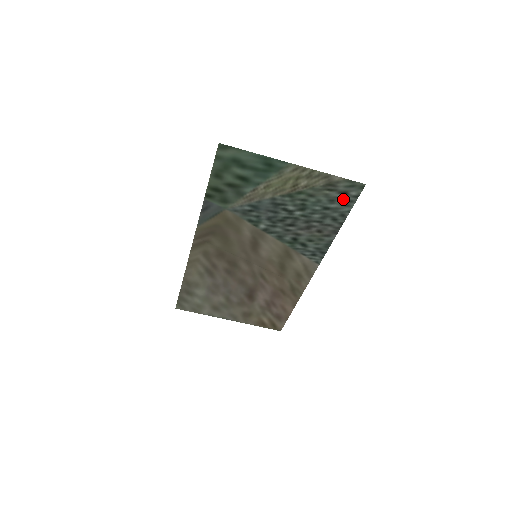
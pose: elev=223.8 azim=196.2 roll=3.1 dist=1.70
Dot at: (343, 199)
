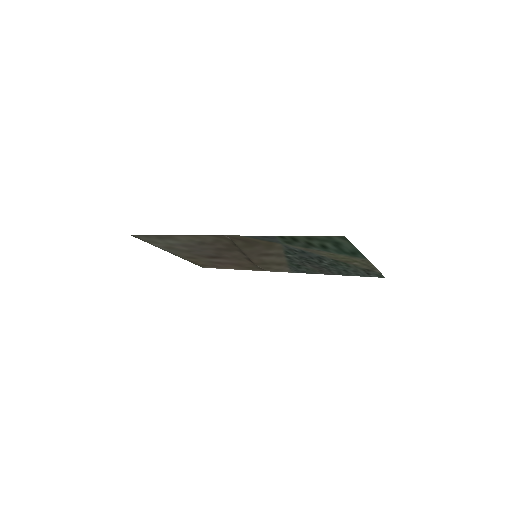
Dot at: (362, 274)
